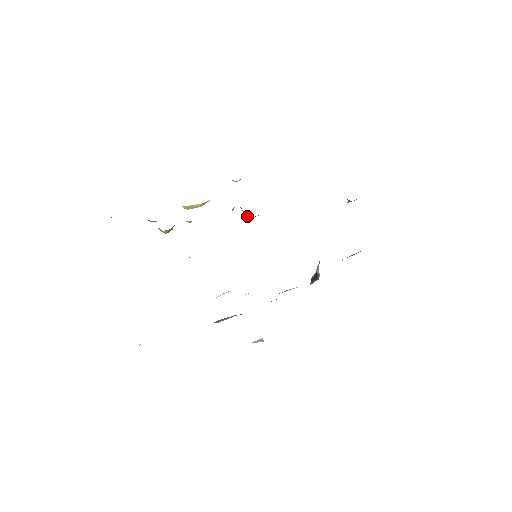
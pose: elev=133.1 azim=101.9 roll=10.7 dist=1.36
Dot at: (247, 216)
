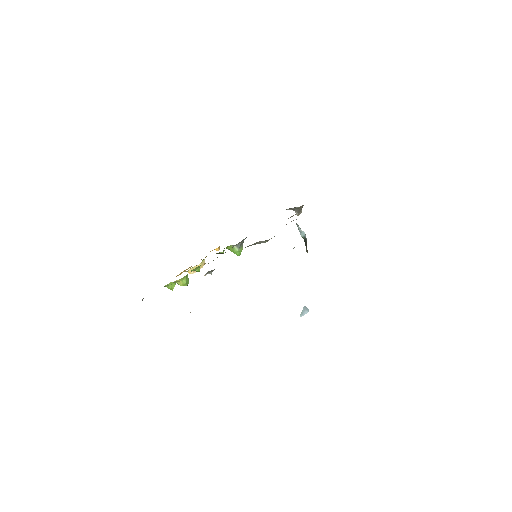
Dot at: (236, 251)
